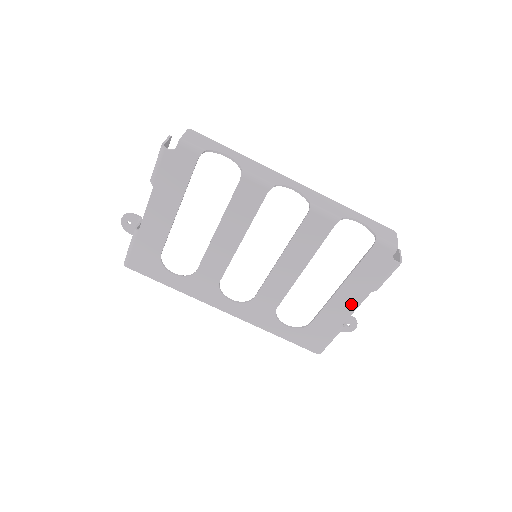
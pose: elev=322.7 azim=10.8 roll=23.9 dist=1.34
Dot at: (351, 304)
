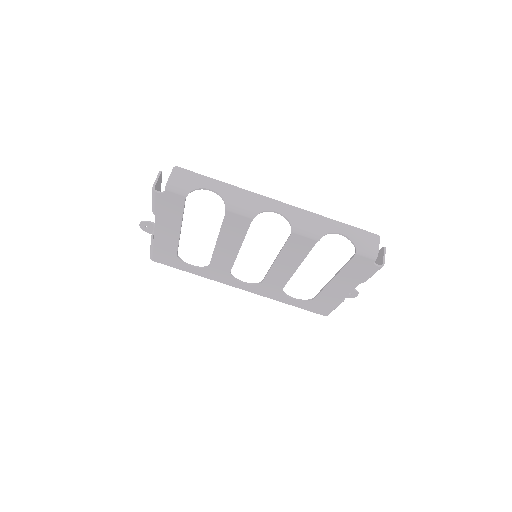
Dot at: (345, 289)
